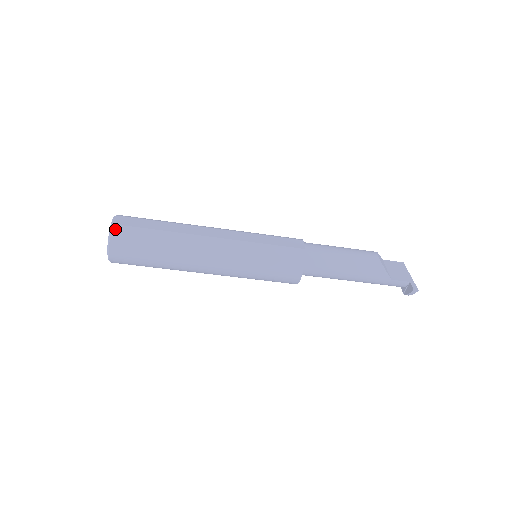
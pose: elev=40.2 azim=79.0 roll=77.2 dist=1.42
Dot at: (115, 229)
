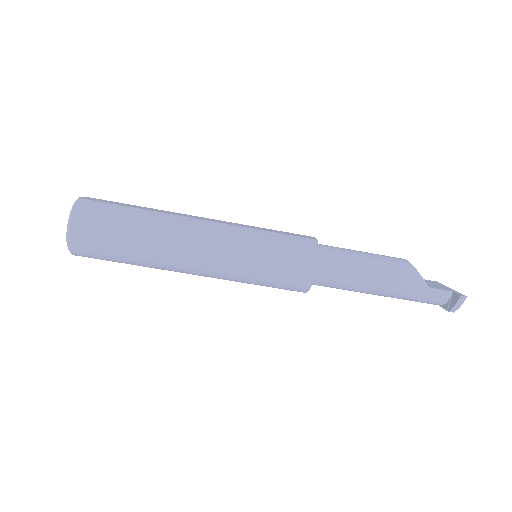
Dot at: (81, 202)
